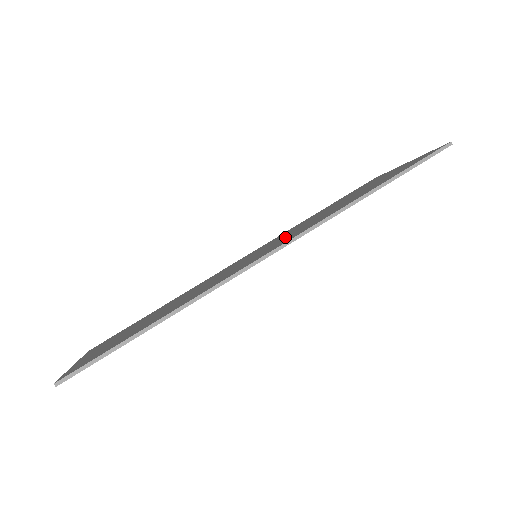
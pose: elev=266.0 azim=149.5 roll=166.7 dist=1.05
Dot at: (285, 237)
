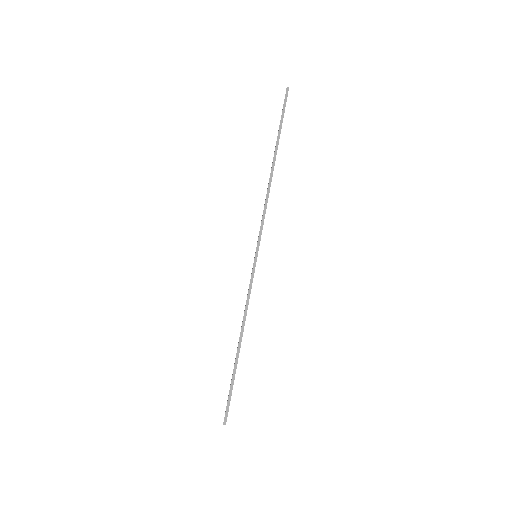
Dot at: occluded
